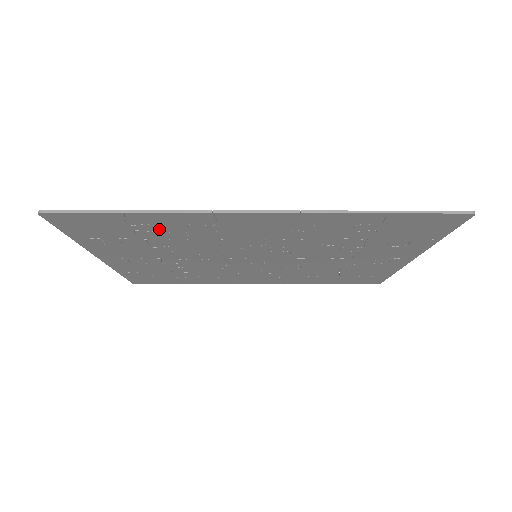
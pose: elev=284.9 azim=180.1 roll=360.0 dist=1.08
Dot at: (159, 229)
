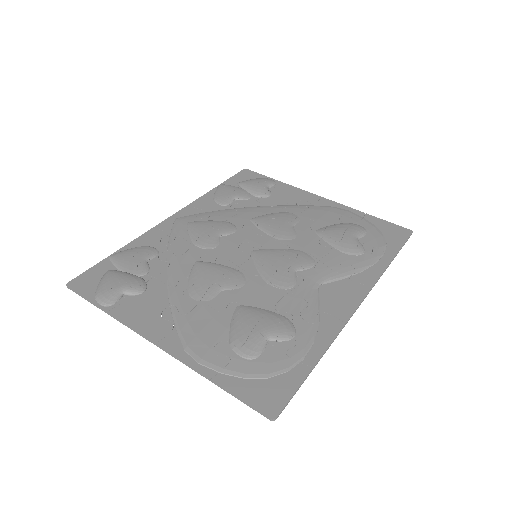
Dot at: (288, 337)
